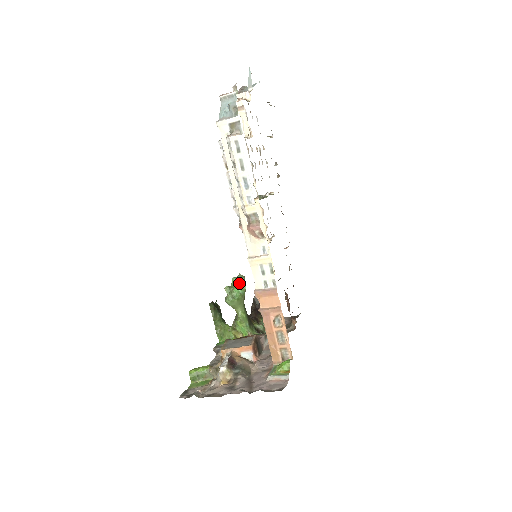
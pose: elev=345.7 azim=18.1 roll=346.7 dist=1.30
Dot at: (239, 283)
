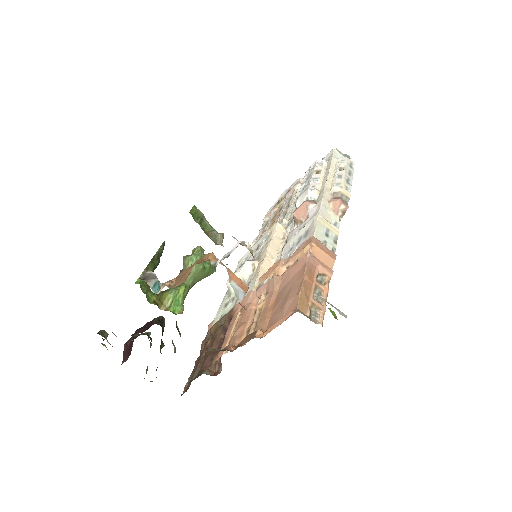
Dot at: occluded
